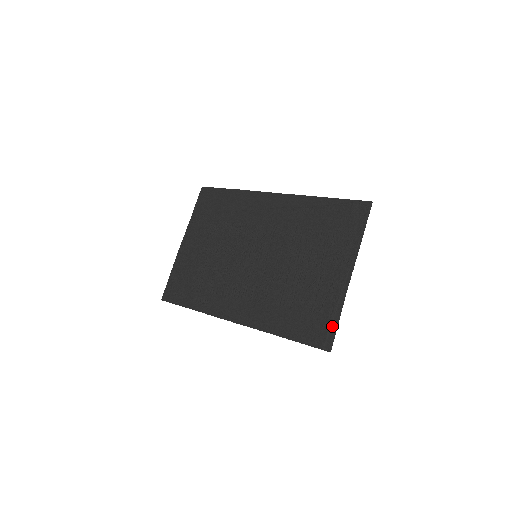
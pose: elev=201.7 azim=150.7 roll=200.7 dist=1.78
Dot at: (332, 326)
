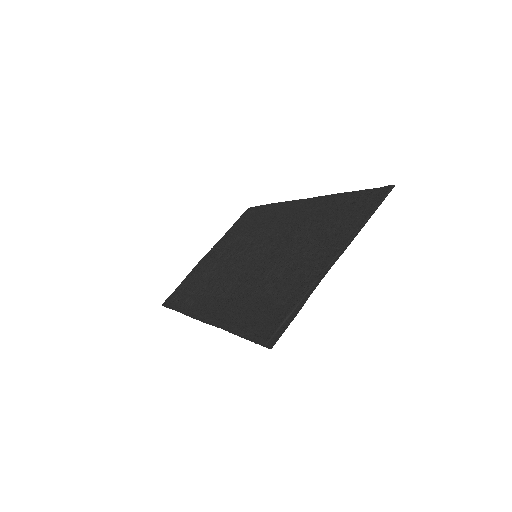
Dot at: (288, 318)
